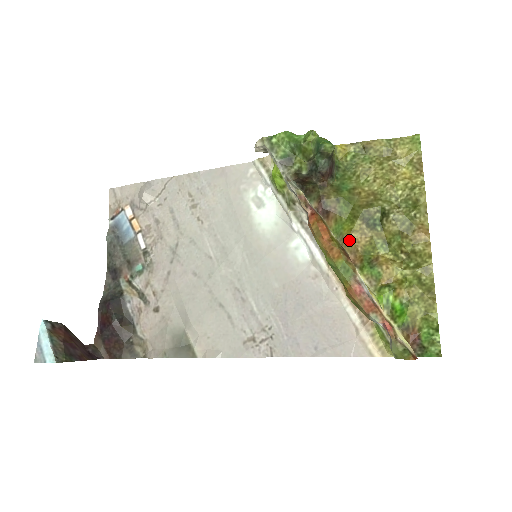
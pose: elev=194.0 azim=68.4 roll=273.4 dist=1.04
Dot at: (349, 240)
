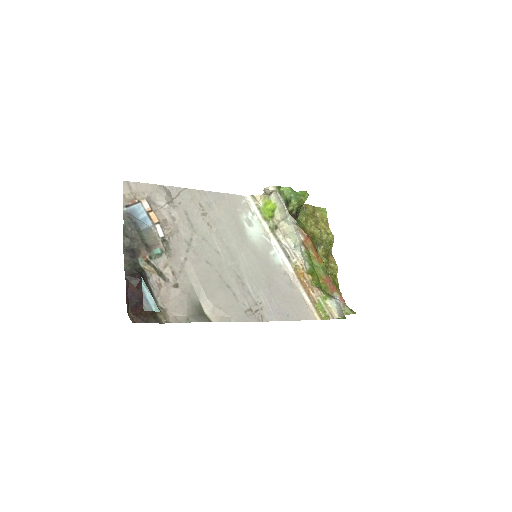
Dot at: occluded
